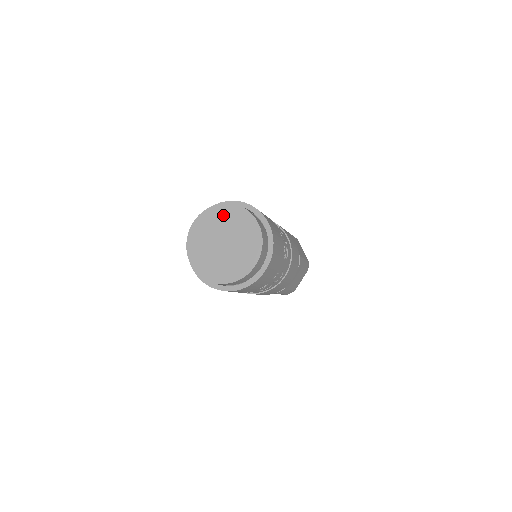
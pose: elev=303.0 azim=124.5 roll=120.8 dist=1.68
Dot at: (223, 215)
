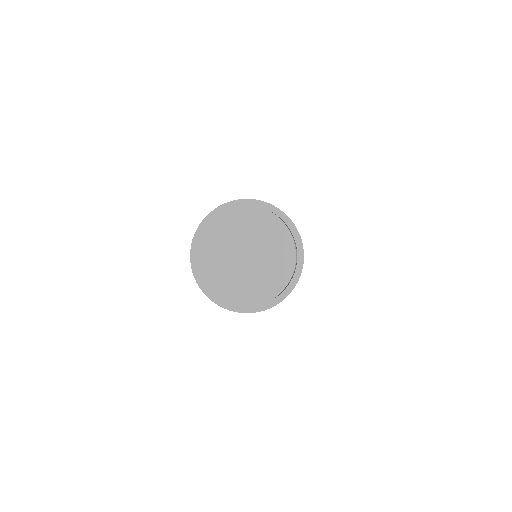
Dot at: (233, 222)
